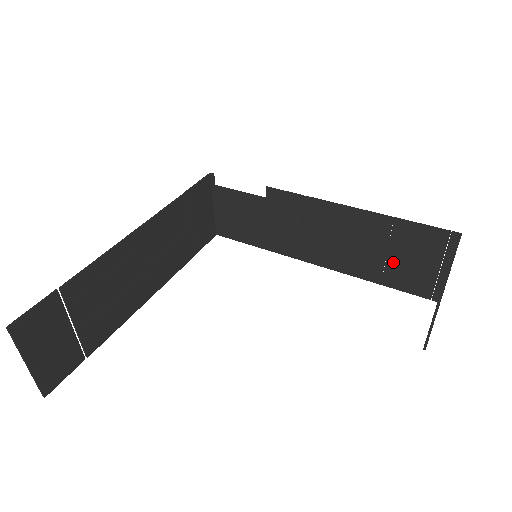
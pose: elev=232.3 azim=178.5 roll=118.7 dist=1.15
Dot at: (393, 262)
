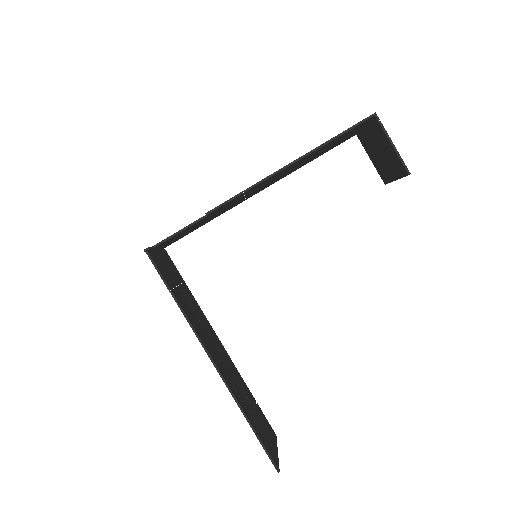
Dot at: (323, 151)
